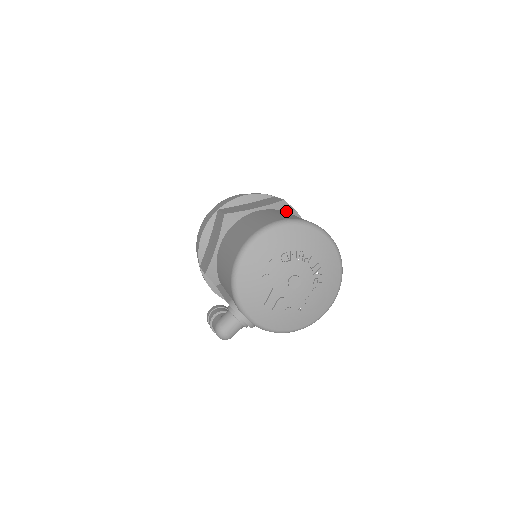
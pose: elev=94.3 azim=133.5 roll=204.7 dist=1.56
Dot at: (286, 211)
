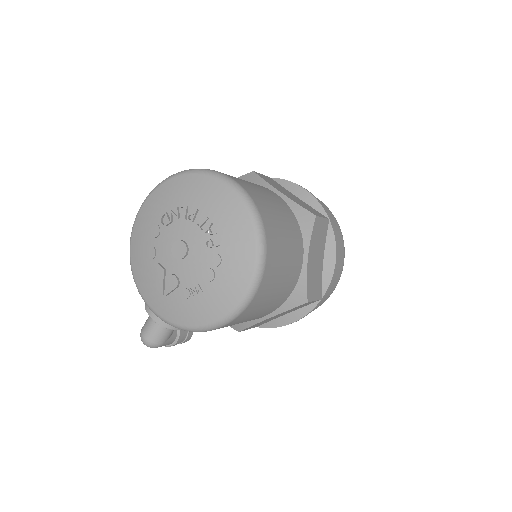
Dot at: occluded
